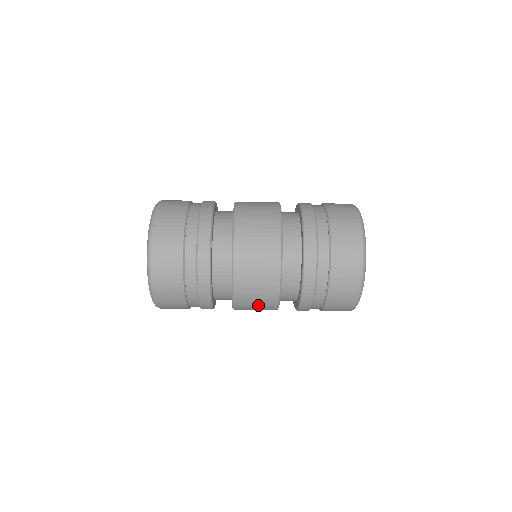
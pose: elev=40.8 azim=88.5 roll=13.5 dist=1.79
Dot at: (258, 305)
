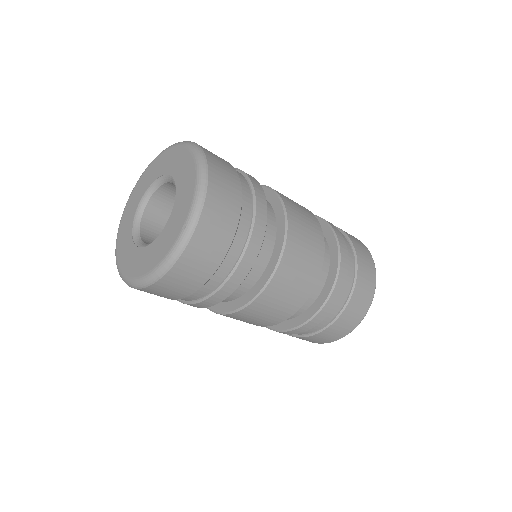
Dot at: occluded
